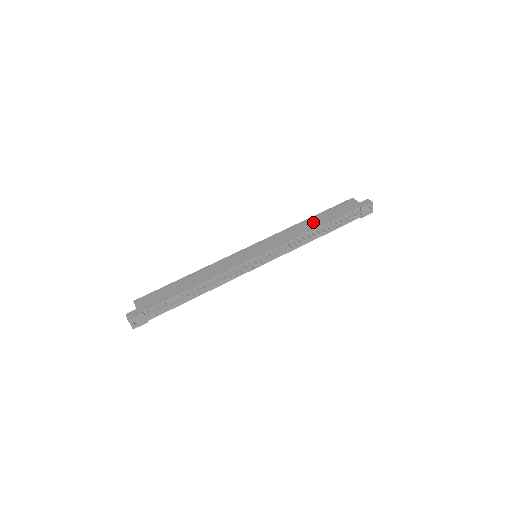
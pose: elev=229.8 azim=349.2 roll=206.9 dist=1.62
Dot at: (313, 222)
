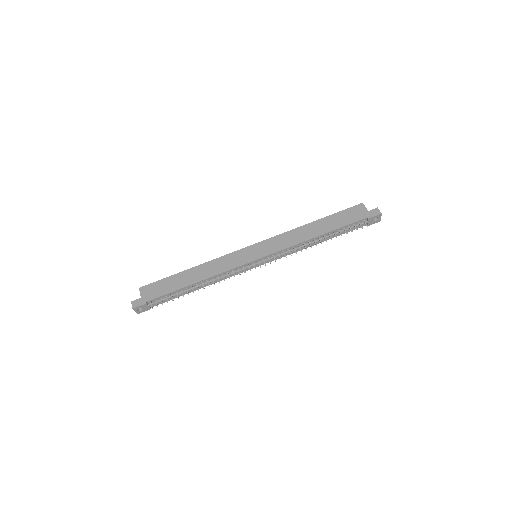
Dot at: (317, 227)
